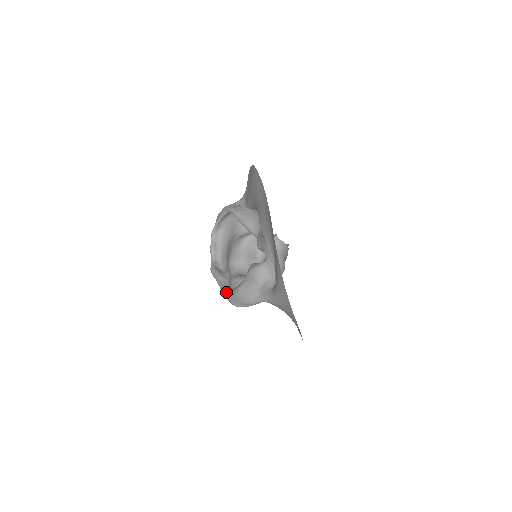
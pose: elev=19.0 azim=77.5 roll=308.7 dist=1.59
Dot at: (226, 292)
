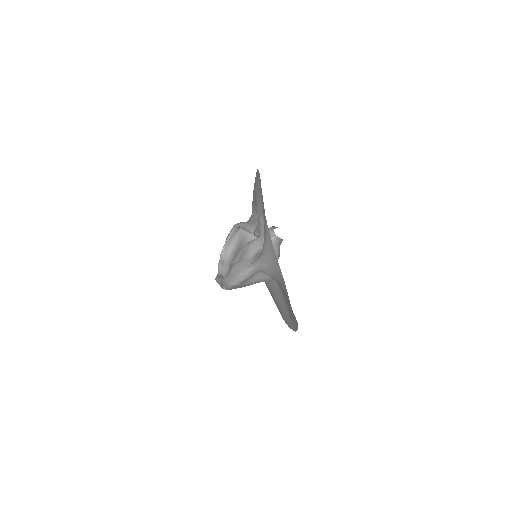
Dot at: occluded
